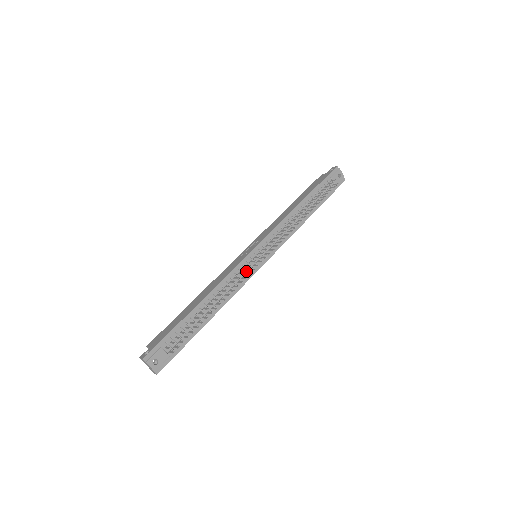
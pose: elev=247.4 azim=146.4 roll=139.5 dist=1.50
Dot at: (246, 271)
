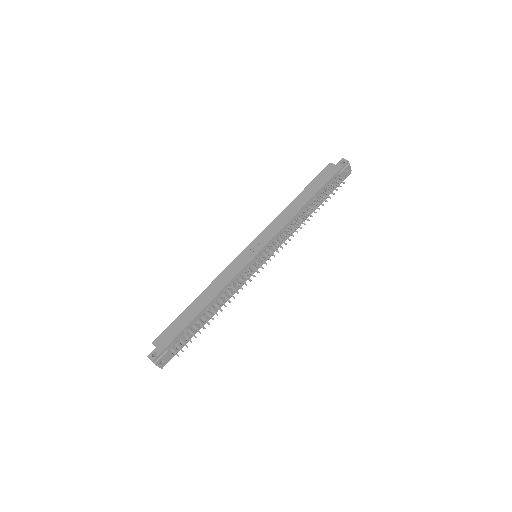
Dot at: (246, 274)
